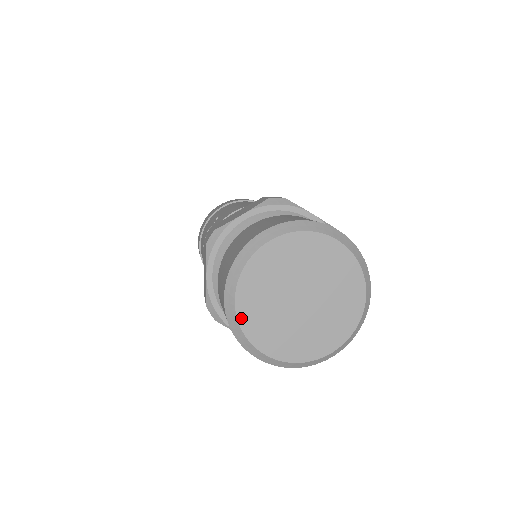
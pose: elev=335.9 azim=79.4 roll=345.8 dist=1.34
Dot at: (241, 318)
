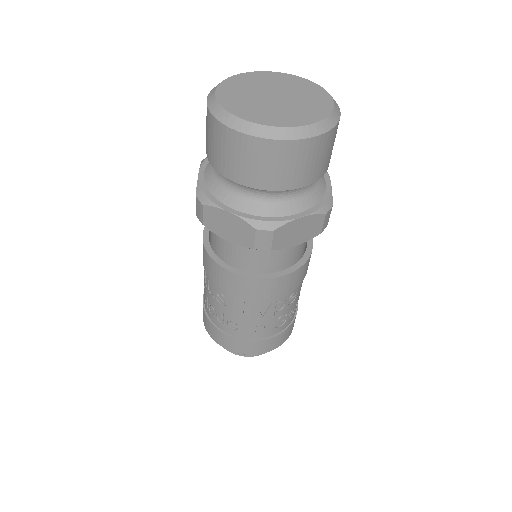
Dot at: (220, 99)
